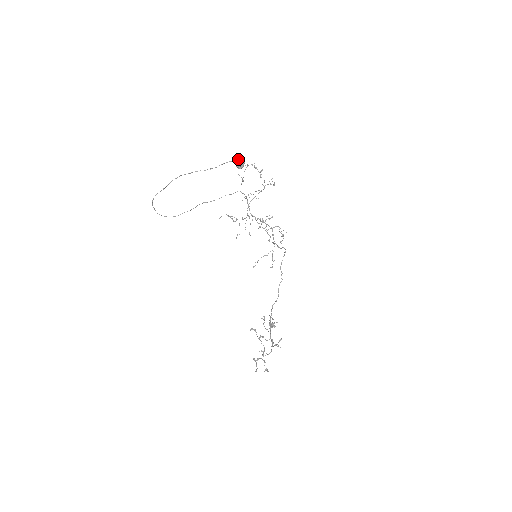
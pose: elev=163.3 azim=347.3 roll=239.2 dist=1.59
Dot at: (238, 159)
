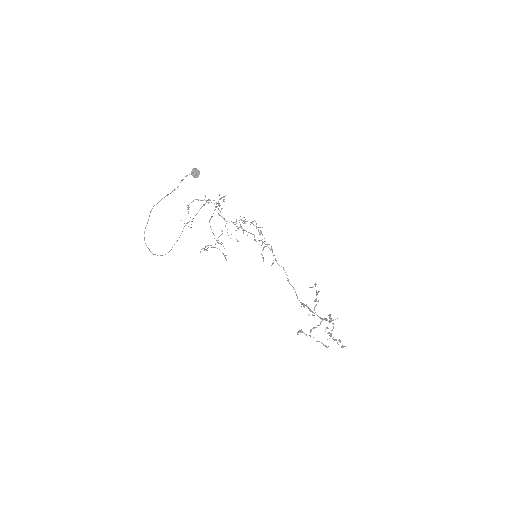
Dot at: occluded
